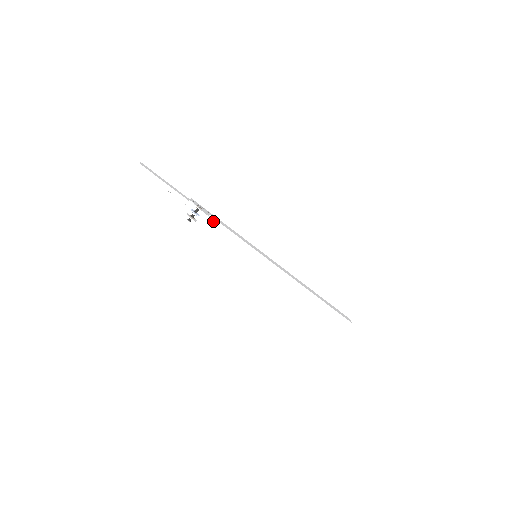
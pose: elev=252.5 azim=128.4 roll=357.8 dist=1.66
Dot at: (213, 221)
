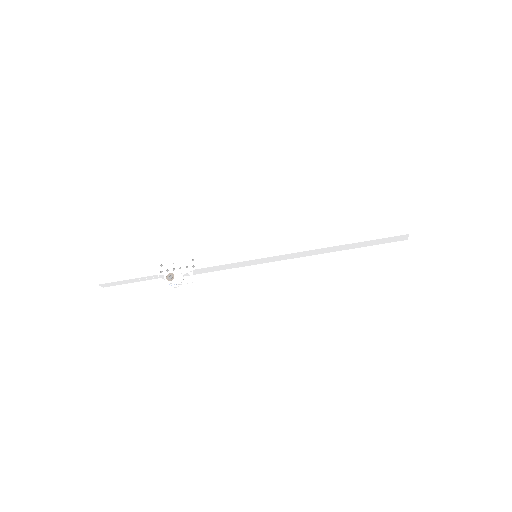
Dot at: (192, 271)
